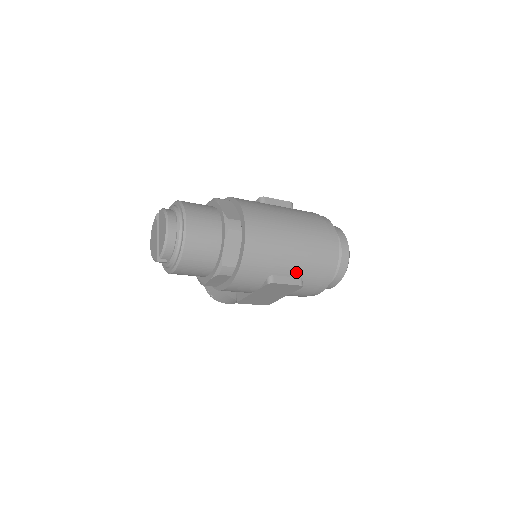
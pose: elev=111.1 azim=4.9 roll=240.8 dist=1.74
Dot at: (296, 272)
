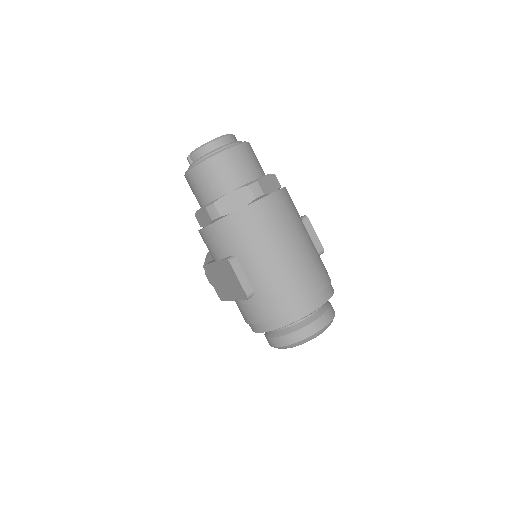
Dot at: (255, 281)
